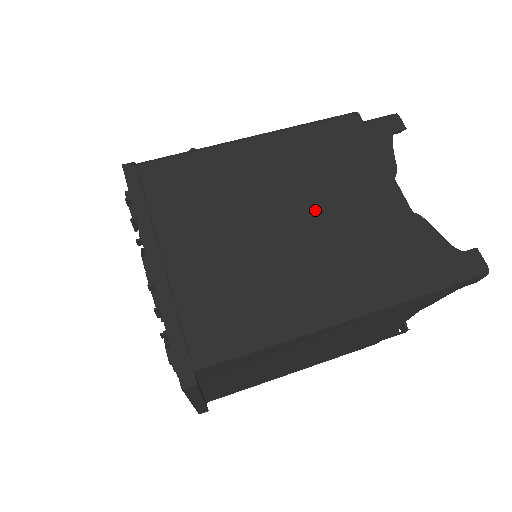
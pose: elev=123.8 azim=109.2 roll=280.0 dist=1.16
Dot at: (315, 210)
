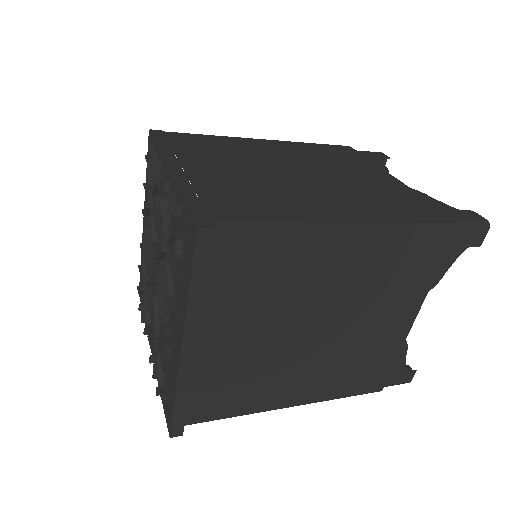
Dot at: (323, 172)
